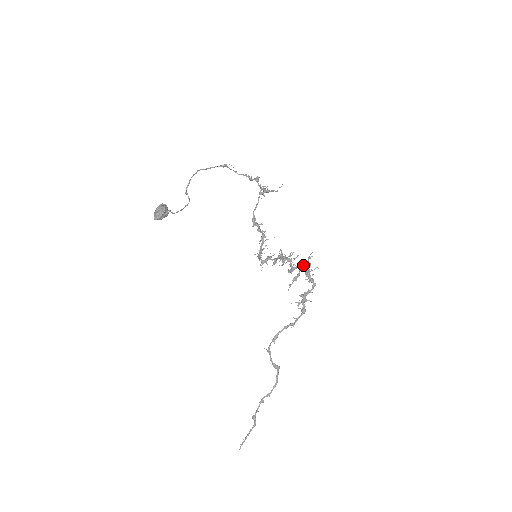
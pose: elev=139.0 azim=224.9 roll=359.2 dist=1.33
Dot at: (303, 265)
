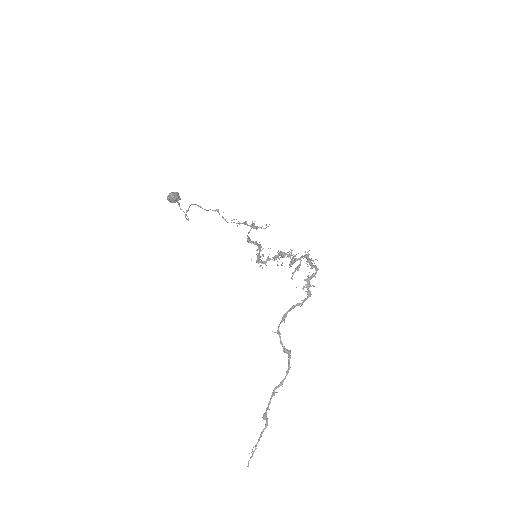
Dot at: (303, 256)
